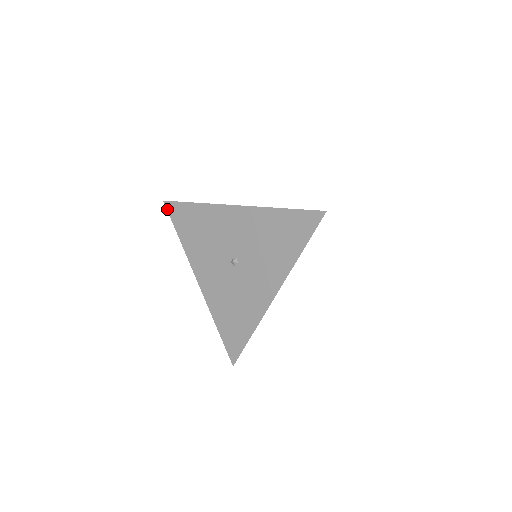
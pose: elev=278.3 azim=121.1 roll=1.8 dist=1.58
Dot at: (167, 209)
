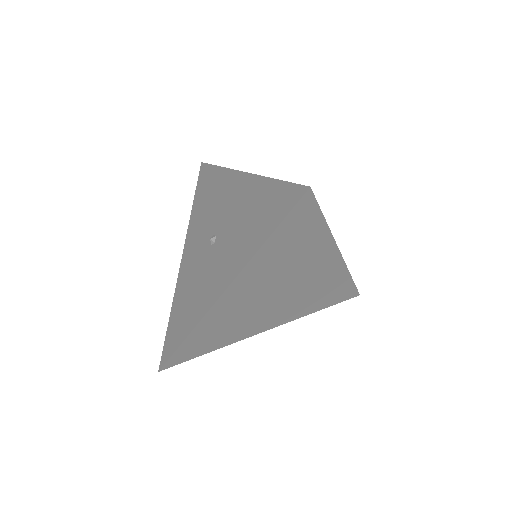
Dot at: (199, 171)
